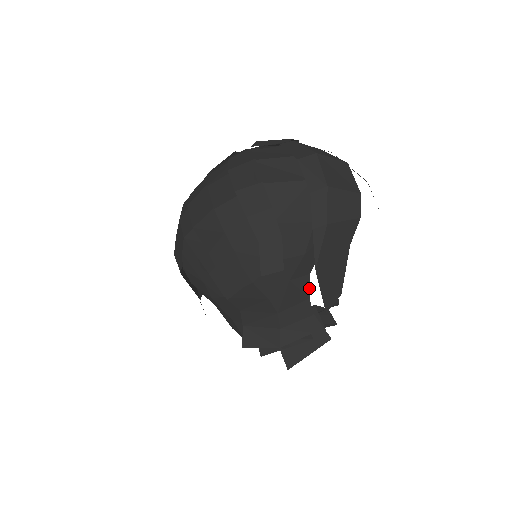
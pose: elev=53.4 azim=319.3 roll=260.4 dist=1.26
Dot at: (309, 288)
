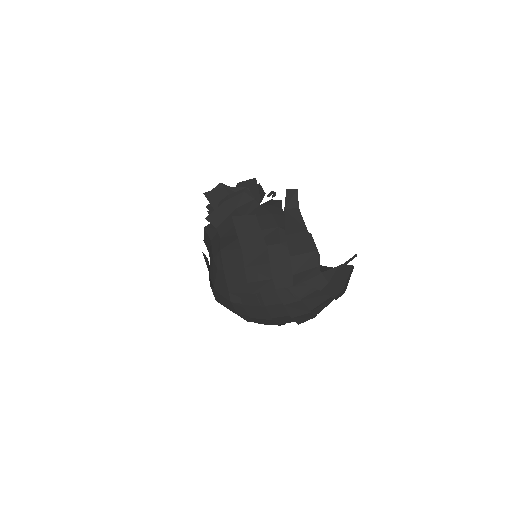
Dot at: occluded
